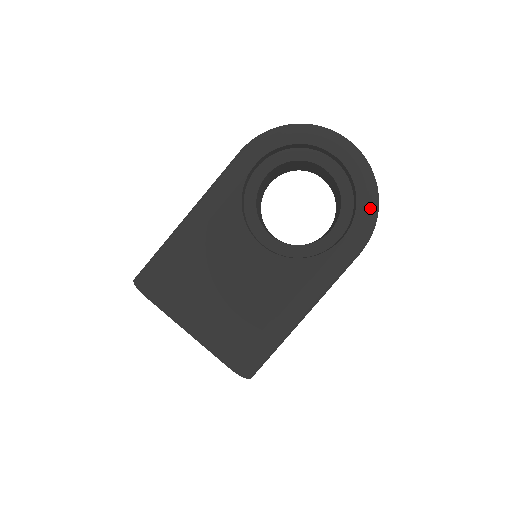
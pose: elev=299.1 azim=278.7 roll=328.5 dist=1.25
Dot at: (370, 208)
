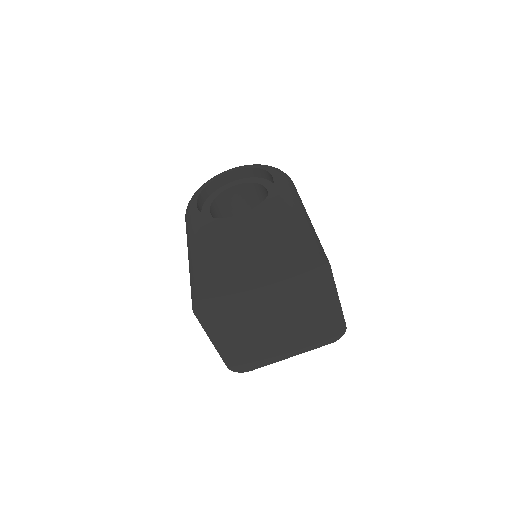
Dot at: (269, 166)
